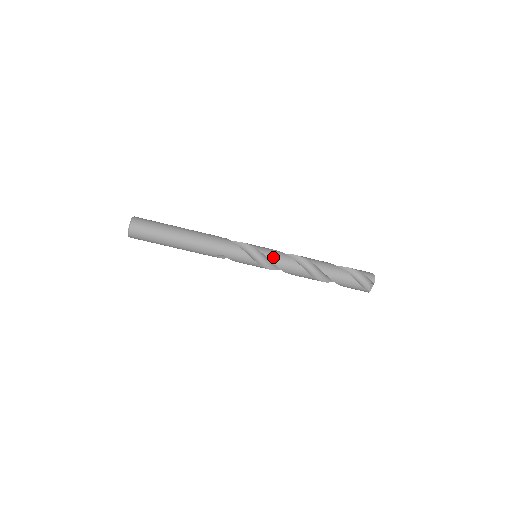
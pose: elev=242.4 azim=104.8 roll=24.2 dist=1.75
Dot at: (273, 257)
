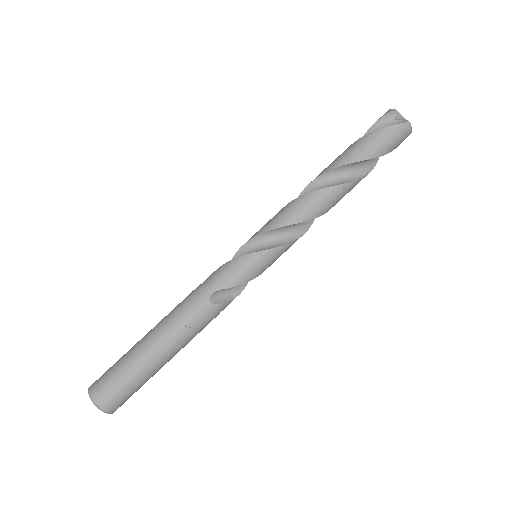
Dot at: (265, 227)
